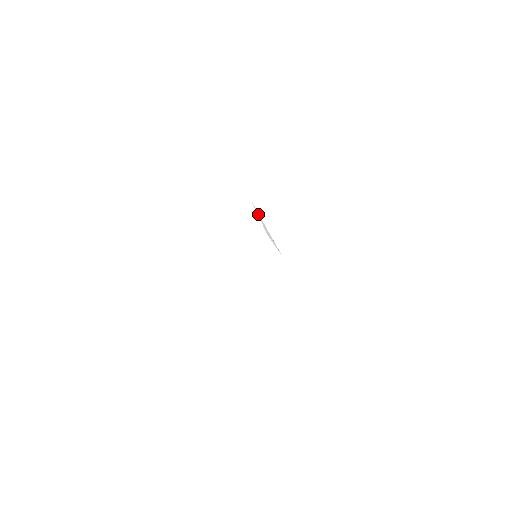
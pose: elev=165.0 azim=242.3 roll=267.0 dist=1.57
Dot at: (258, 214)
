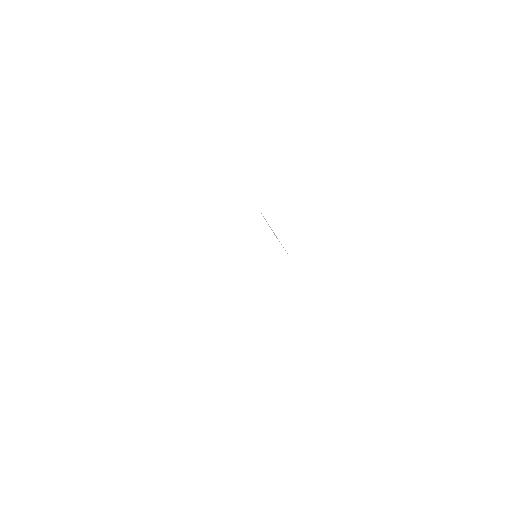
Dot at: (264, 218)
